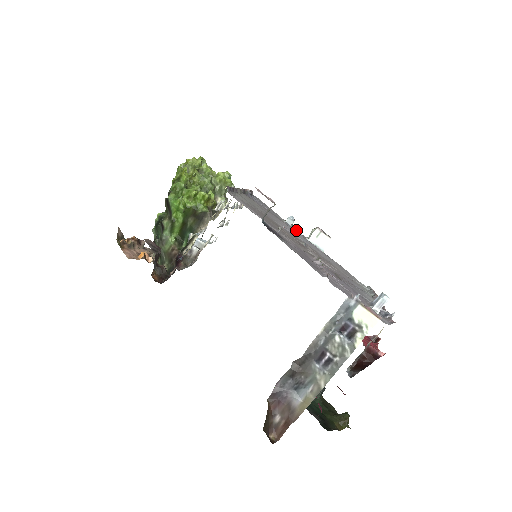
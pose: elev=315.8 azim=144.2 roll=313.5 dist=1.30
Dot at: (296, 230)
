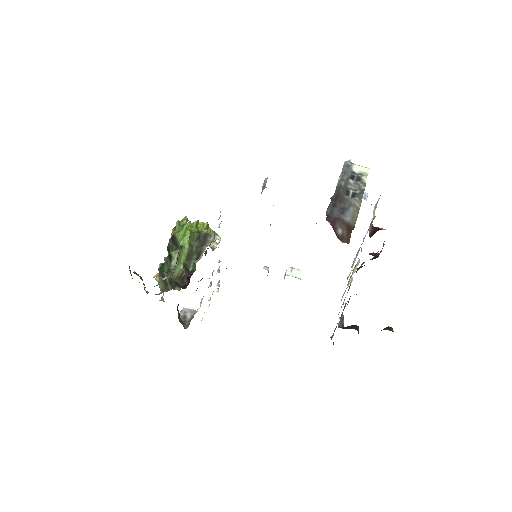
Dot at: occluded
